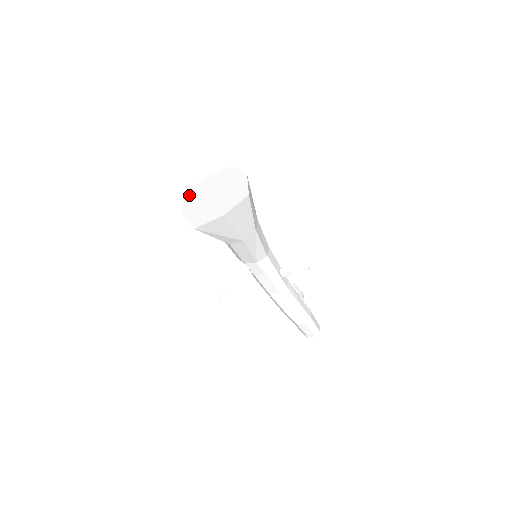
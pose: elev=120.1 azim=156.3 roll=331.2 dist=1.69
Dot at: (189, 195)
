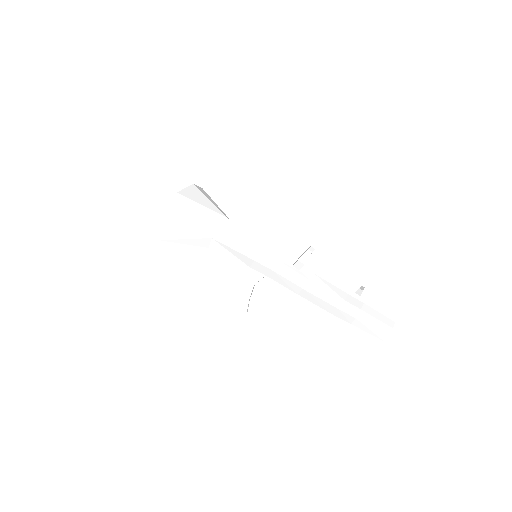
Dot at: occluded
